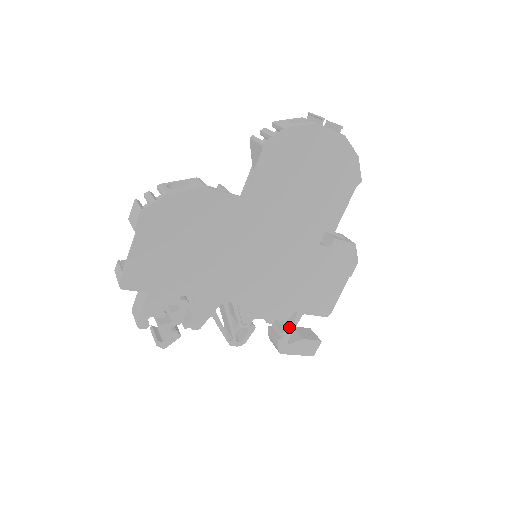
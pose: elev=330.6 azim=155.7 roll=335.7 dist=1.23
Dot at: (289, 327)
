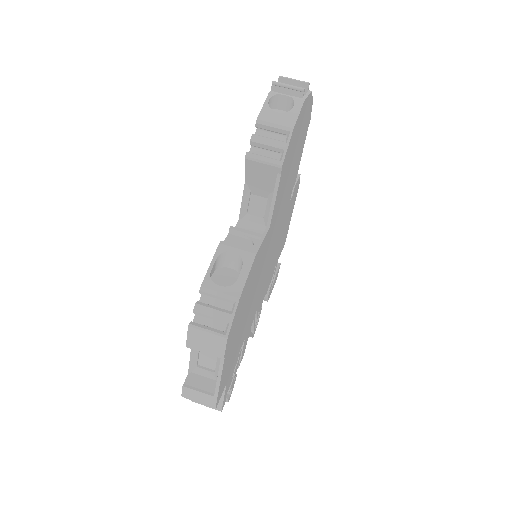
Dot at: (272, 279)
